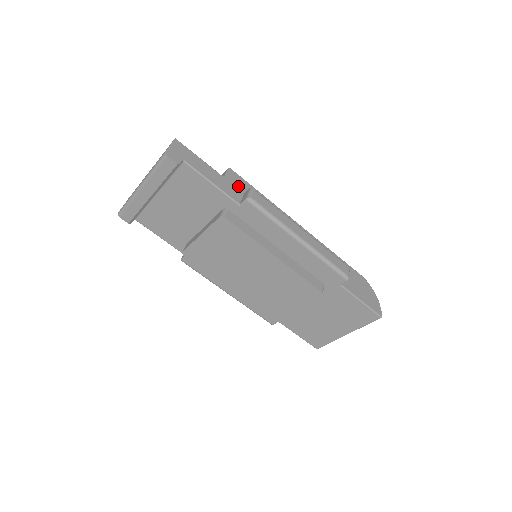
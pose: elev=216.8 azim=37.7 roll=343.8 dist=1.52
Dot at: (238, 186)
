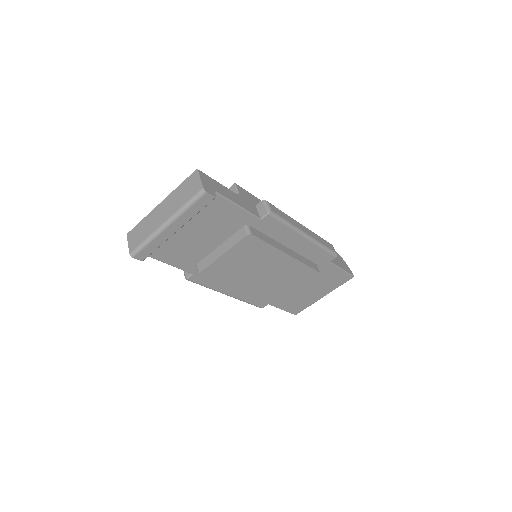
Dot at: (249, 200)
